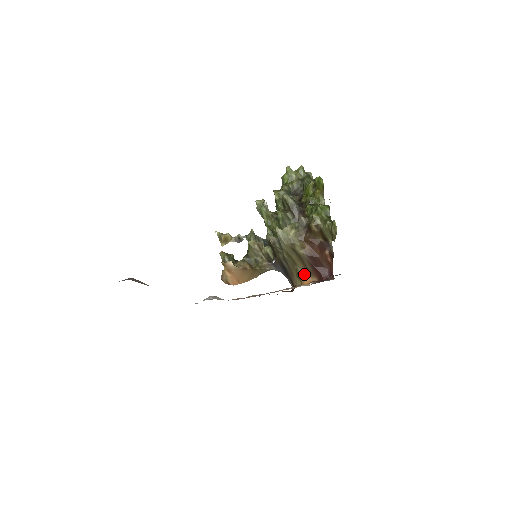
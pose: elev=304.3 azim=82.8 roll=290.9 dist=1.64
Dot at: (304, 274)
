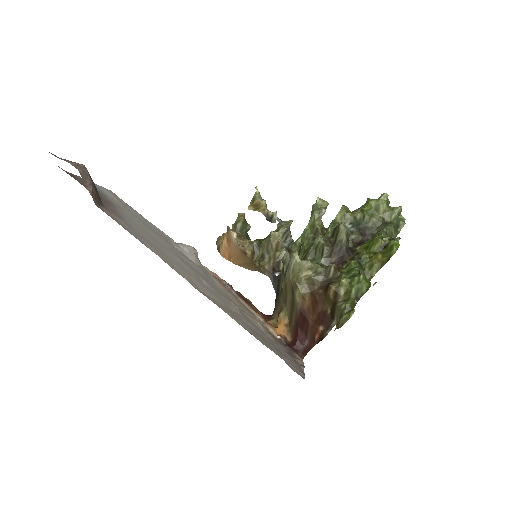
Dot at: (284, 320)
